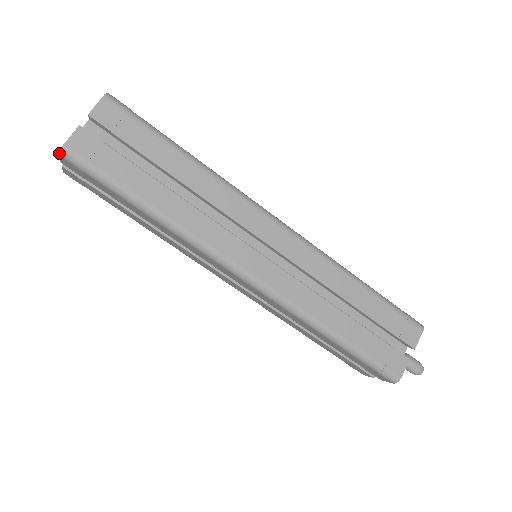
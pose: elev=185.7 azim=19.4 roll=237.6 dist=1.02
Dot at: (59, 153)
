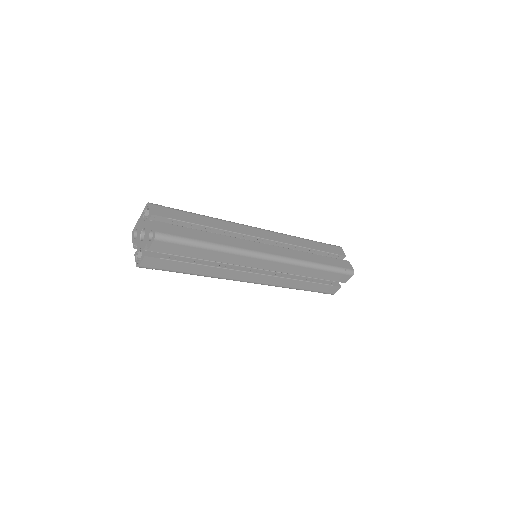
Dot at: (155, 238)
